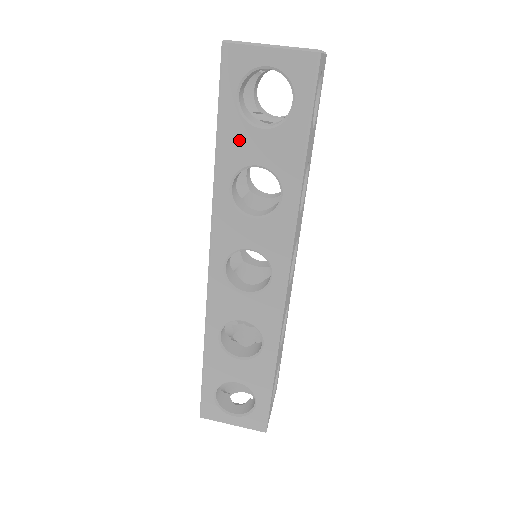
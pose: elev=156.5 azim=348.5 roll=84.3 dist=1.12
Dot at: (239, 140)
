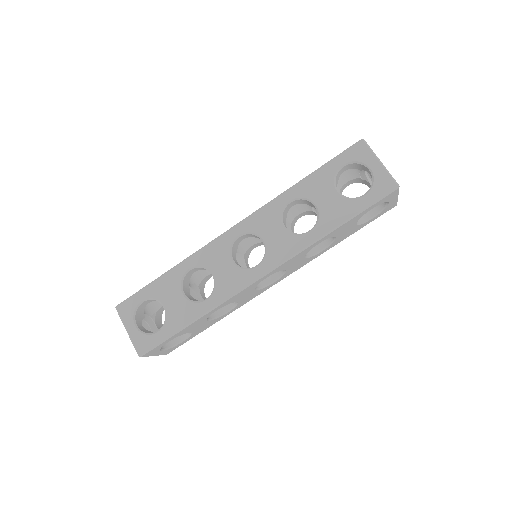
Dot at: (321, 185)
